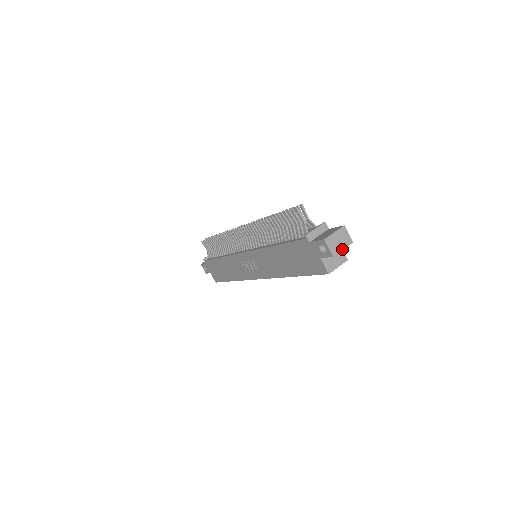
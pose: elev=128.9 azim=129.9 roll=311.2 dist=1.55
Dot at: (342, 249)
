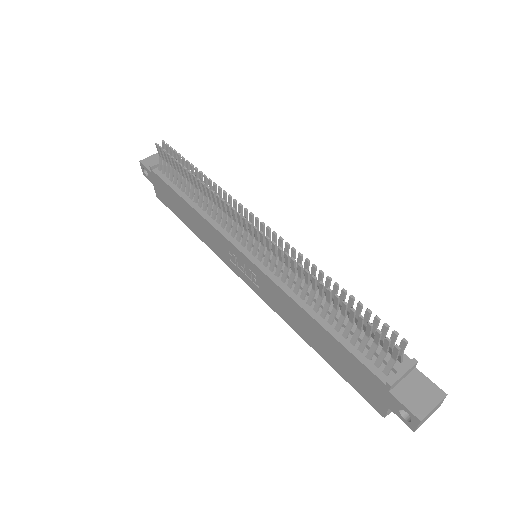
Dot at: occluded
